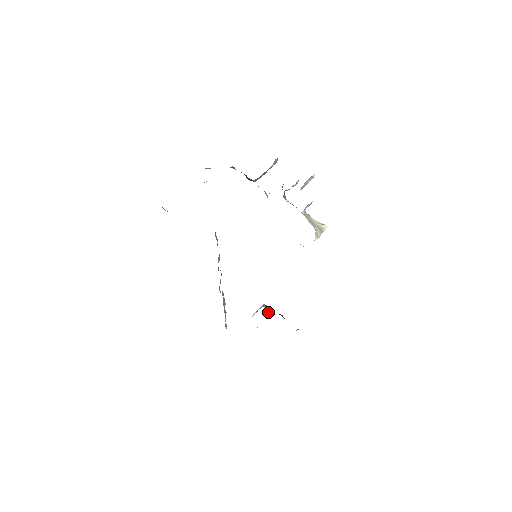
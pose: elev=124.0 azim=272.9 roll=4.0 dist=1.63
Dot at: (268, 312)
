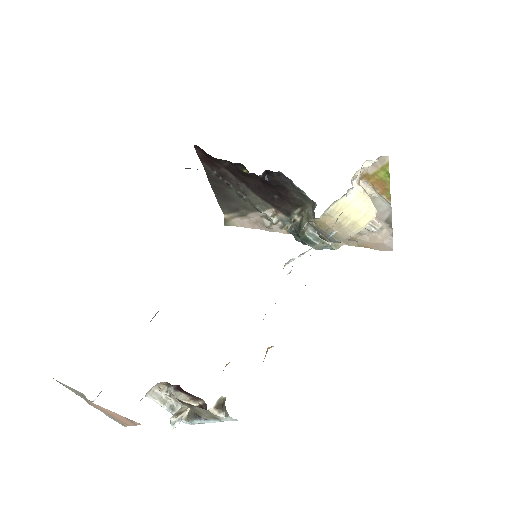
Dot at: (181, 413)
